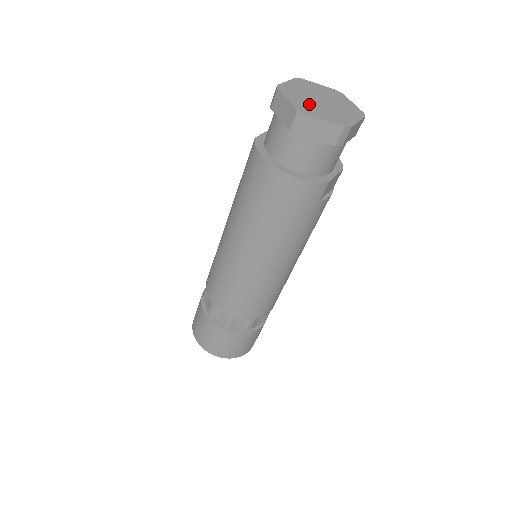
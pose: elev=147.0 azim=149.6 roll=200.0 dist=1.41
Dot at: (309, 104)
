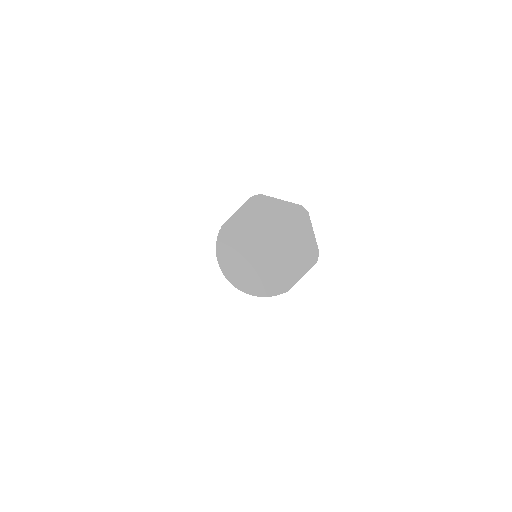
Dot at: (249, 258)
